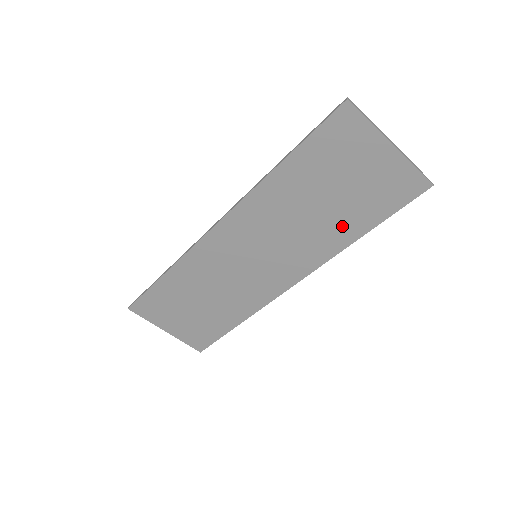
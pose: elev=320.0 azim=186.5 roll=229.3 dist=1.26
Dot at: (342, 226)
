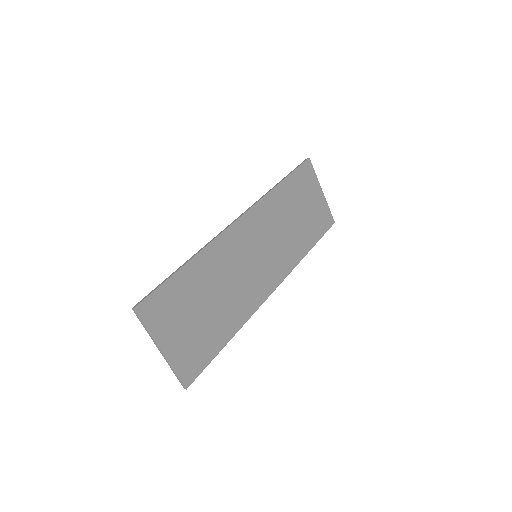
Dot at: (302, 240)
